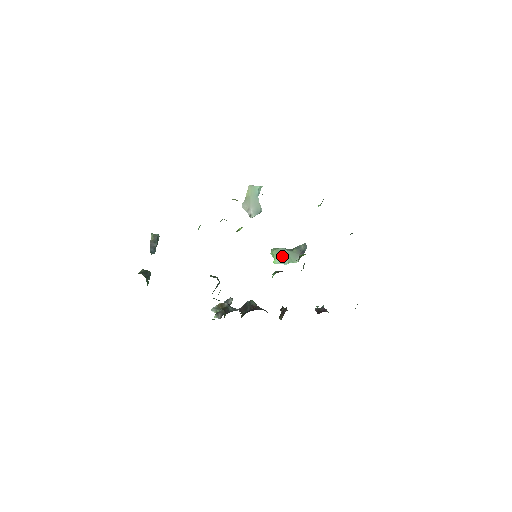
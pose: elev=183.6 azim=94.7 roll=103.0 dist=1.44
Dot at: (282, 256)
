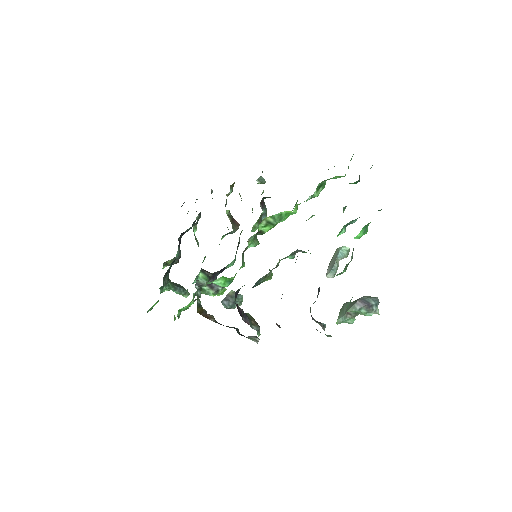
Dot at: (343, 310)
